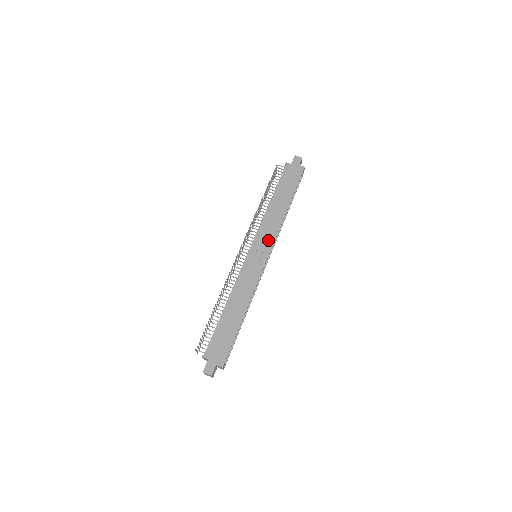
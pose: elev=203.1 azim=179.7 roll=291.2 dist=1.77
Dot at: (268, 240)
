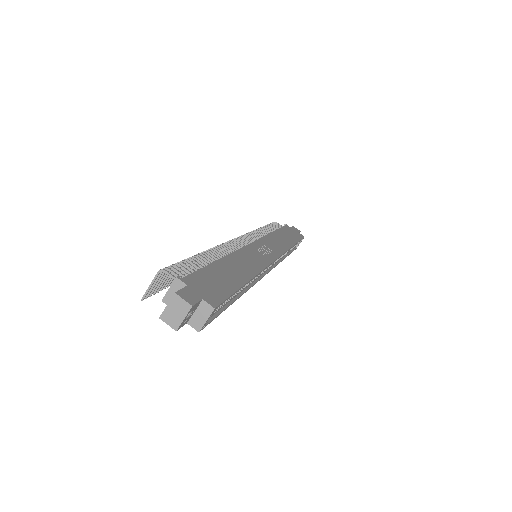
Dot at: (275, 249)
